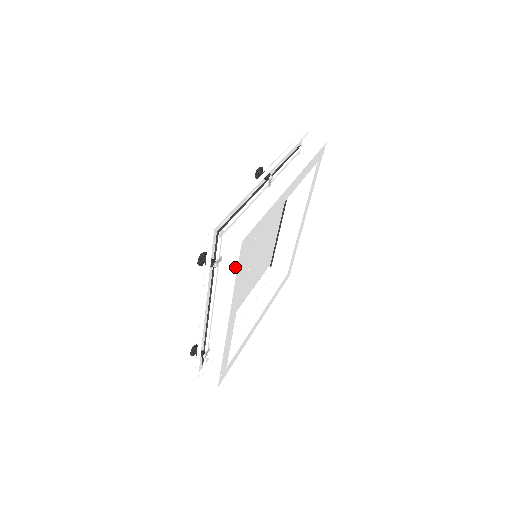
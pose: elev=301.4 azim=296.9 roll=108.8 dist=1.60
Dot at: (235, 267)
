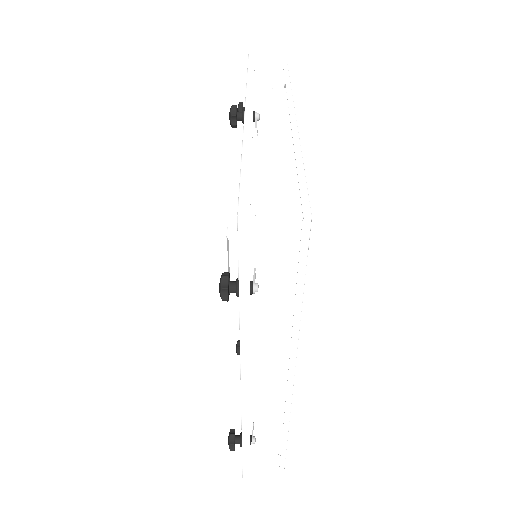
Dot at: (301, 275)
